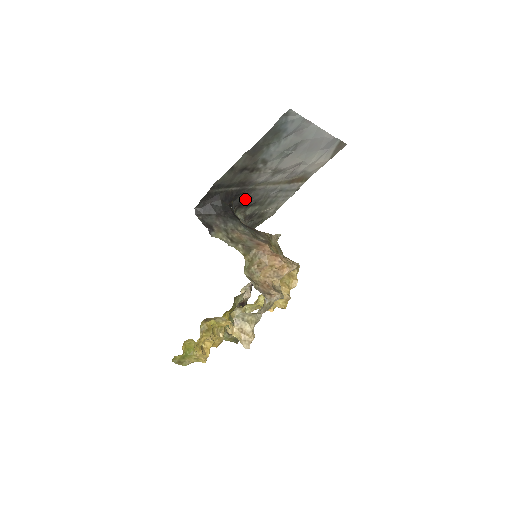
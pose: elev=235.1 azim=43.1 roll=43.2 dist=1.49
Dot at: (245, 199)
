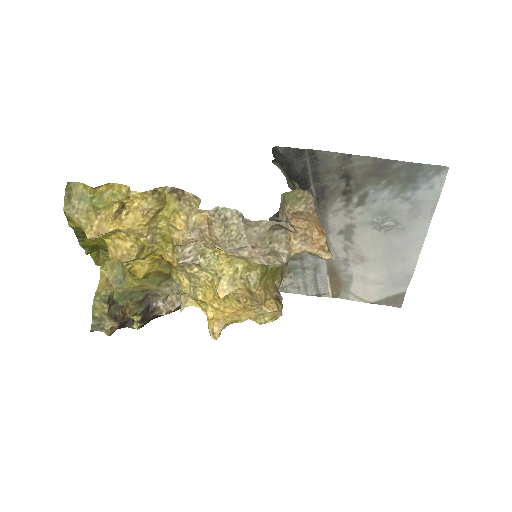
Dot at: occluded
